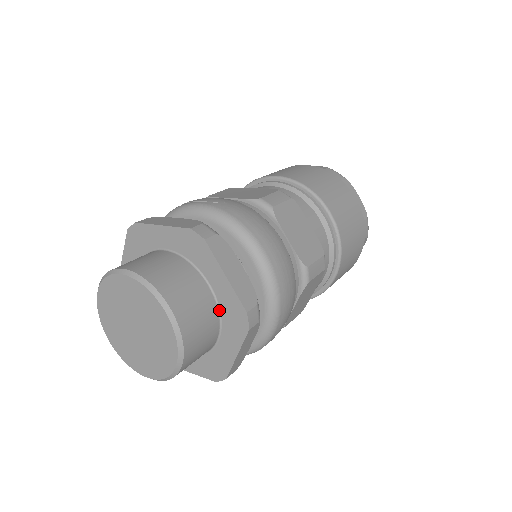
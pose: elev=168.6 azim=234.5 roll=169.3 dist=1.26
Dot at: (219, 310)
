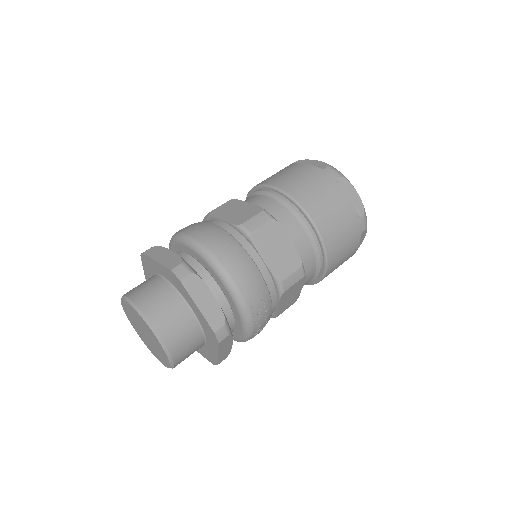
Dot at: (174, 287)
